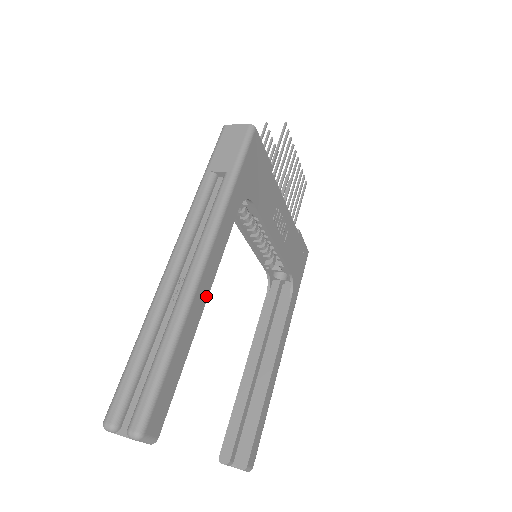
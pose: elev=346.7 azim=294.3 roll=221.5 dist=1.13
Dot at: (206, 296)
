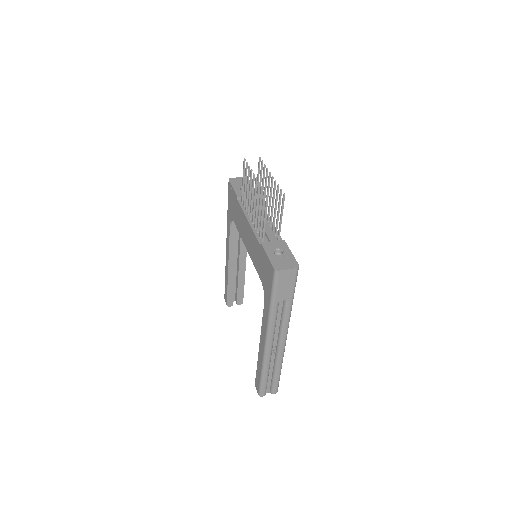
Dot at: occluded
